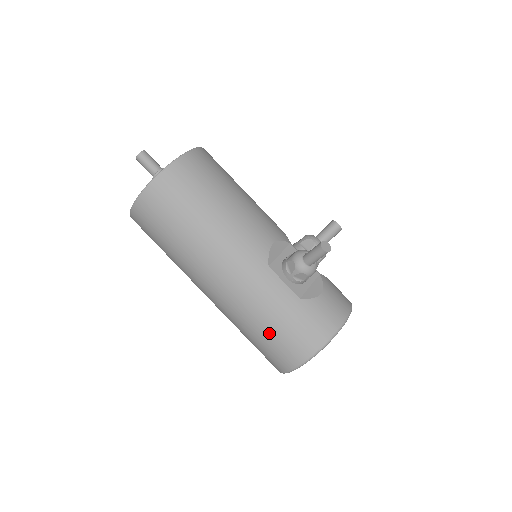
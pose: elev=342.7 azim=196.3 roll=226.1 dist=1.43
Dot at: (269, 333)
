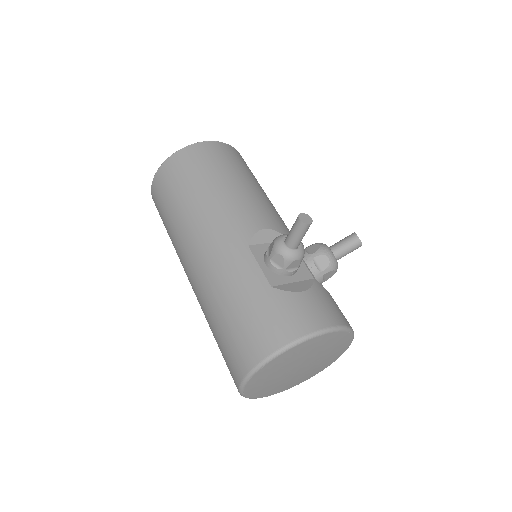
Dot at: (228, 323)
